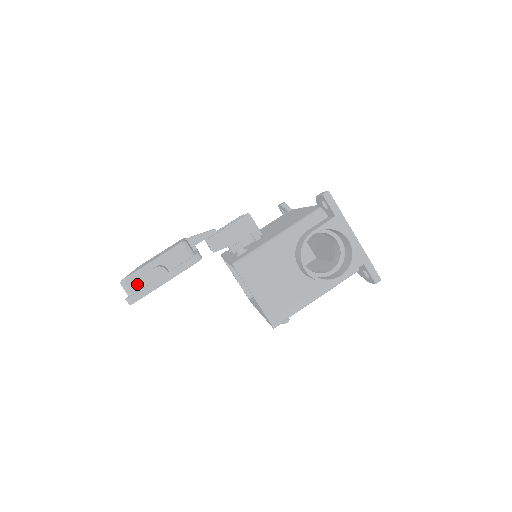
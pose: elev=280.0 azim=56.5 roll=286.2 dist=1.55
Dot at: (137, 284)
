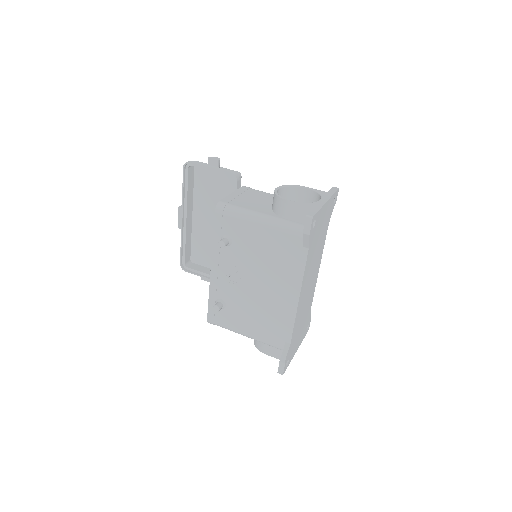
Dot at: occluded
